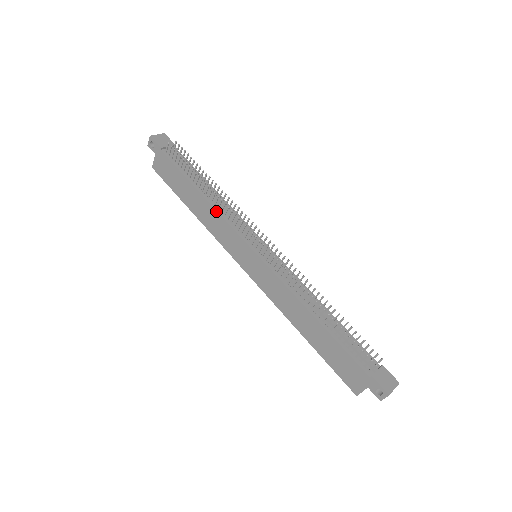
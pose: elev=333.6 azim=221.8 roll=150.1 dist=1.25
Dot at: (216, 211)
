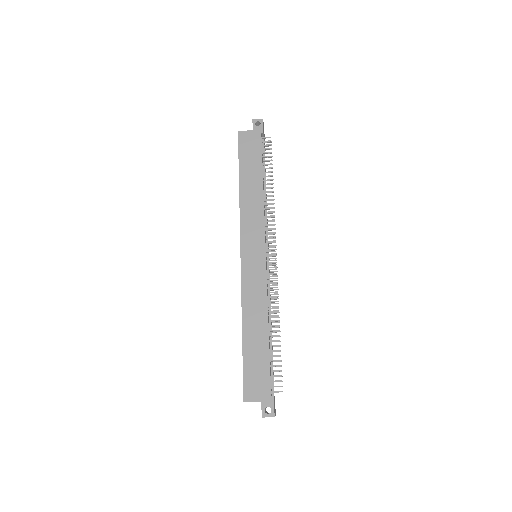
Dot at: (264, 205)
